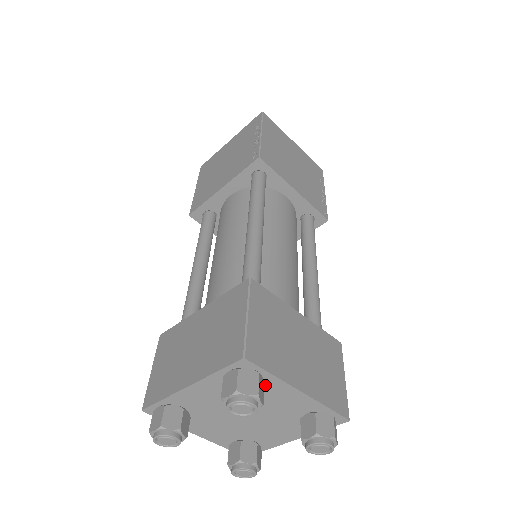
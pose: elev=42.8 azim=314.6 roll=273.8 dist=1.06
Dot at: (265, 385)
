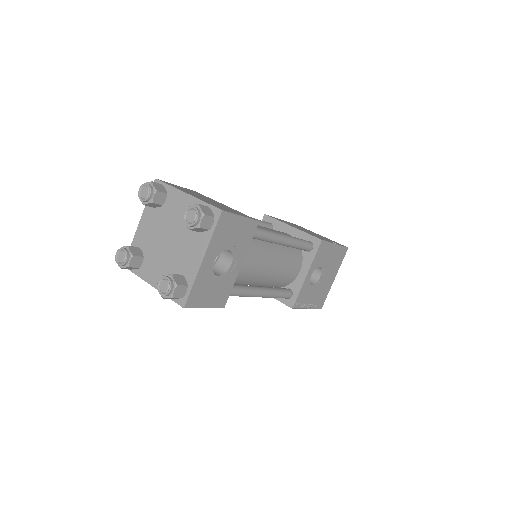
Dot at: (169, 198)
